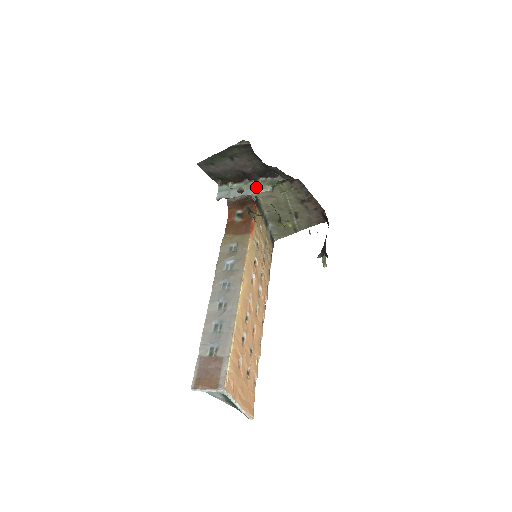
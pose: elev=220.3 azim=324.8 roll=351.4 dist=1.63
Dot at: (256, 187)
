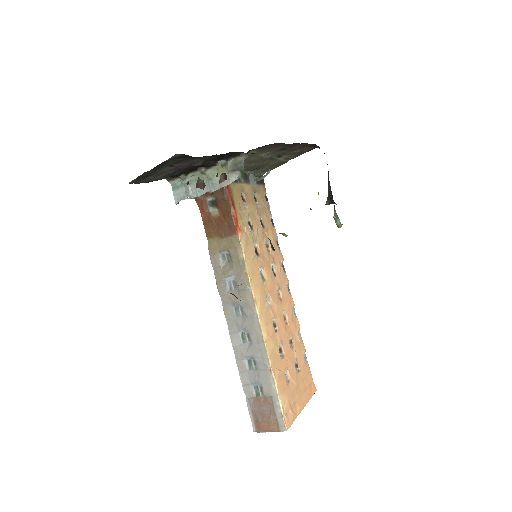
Dot at: (218, 176)
